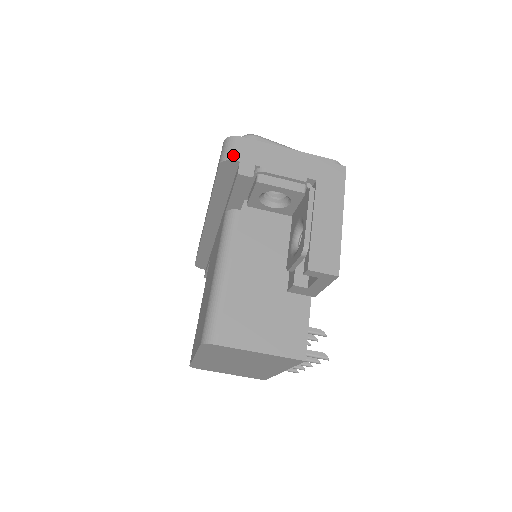
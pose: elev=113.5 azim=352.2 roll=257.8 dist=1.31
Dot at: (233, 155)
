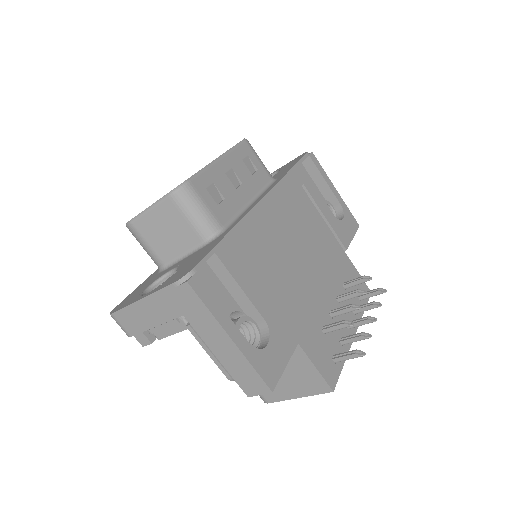
Dot at: (126, 333)
